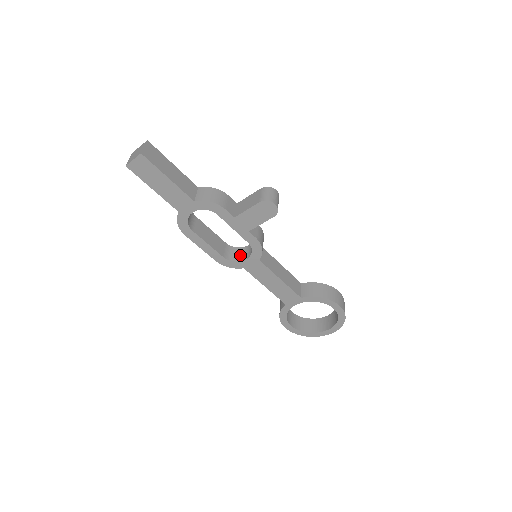
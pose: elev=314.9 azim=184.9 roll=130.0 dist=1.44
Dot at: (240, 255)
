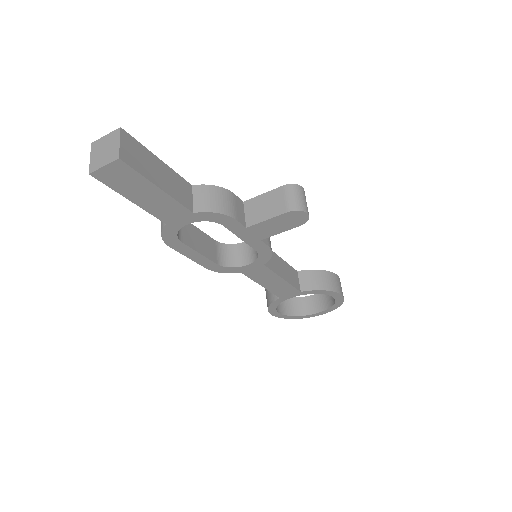
Dot at: (236, 257)
